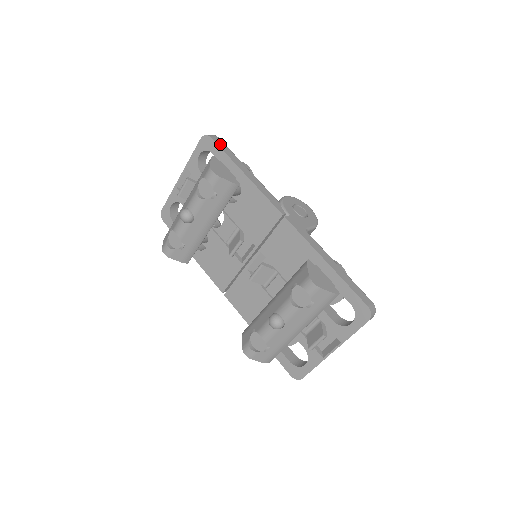
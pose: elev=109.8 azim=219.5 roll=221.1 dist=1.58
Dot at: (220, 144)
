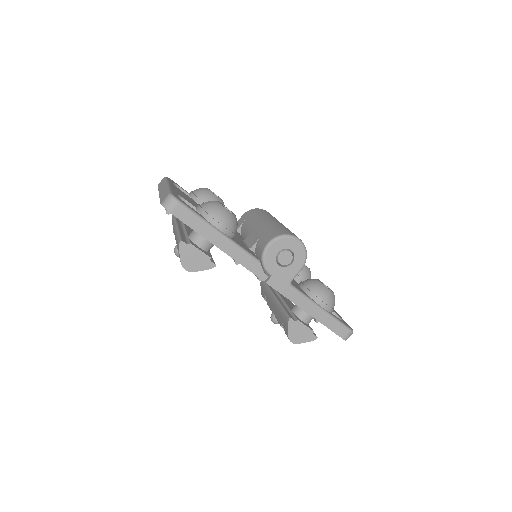
Dot at: (183, 217)
